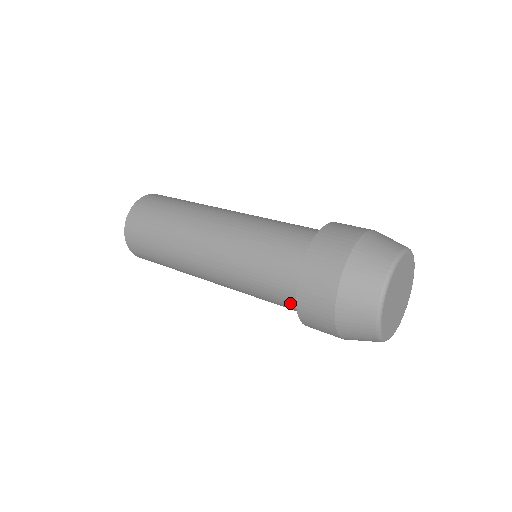
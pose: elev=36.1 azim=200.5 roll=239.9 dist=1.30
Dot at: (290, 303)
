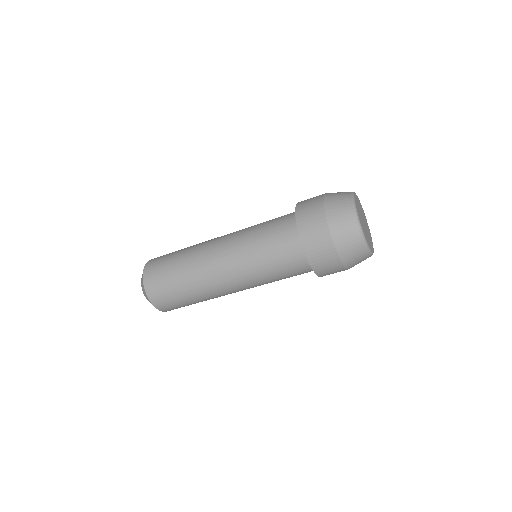
Dot at: (305, 271)
